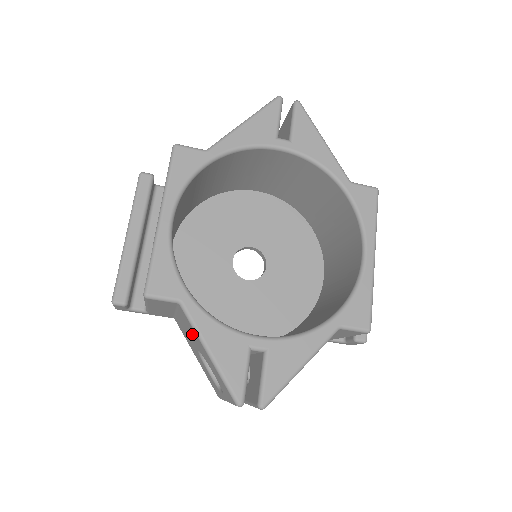
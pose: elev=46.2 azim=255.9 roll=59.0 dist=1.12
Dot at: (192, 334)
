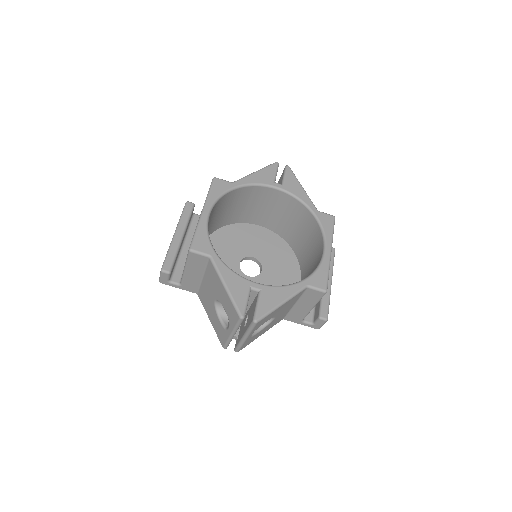
Dot at: (214, 283)
